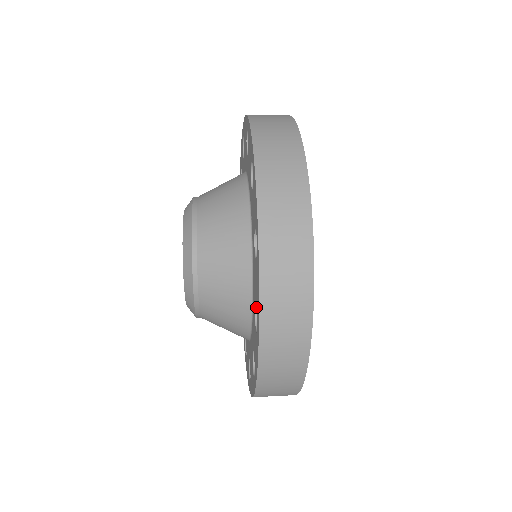
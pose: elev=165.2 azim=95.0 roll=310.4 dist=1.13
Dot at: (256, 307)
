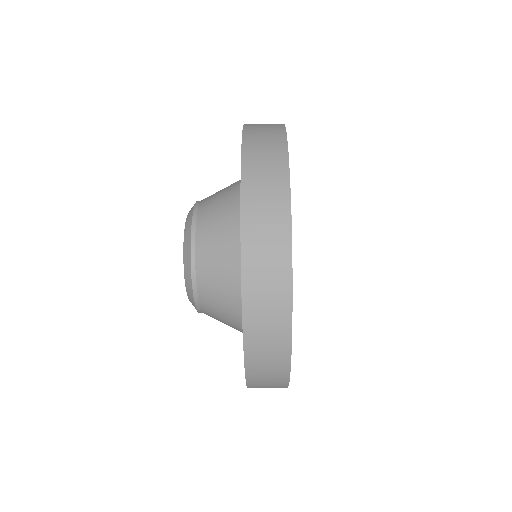
Dot at: occluded
